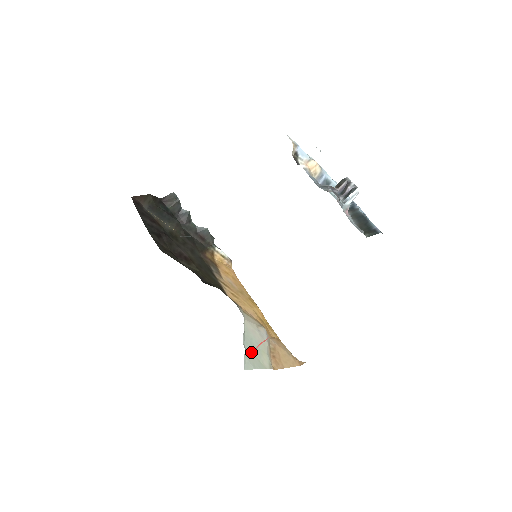
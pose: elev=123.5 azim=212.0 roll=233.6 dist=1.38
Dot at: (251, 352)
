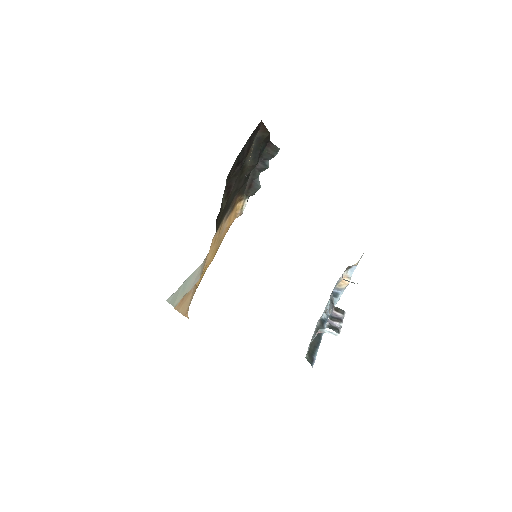
Dot at: (180, 290)
